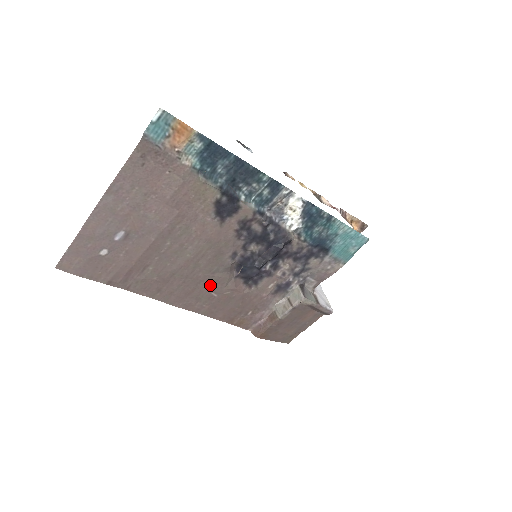
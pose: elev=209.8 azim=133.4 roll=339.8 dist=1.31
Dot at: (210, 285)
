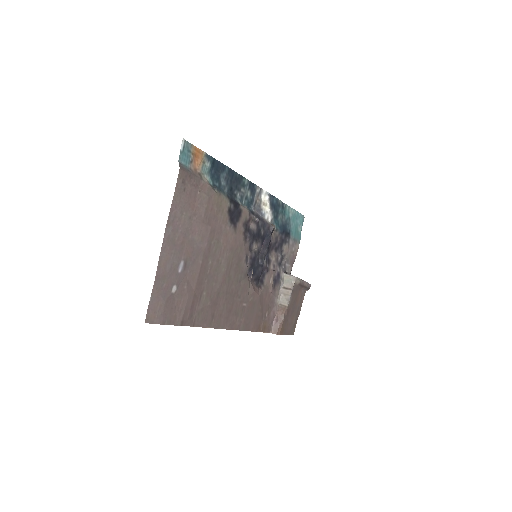
Dot at: (240, 296)
